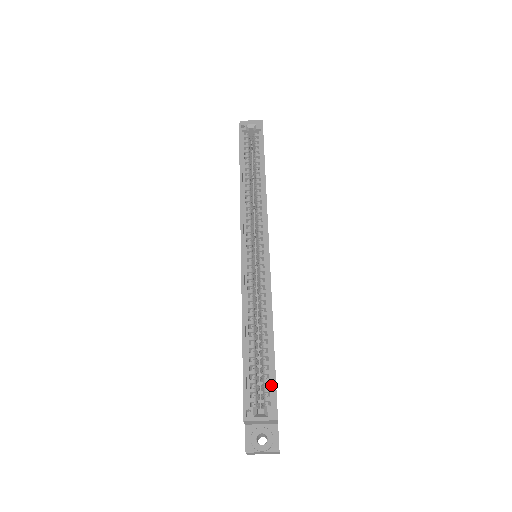
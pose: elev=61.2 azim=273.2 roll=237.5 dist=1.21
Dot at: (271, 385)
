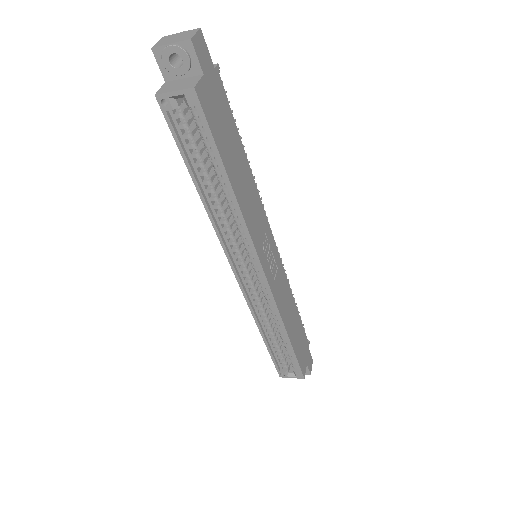
Dot at: (295, 362)
